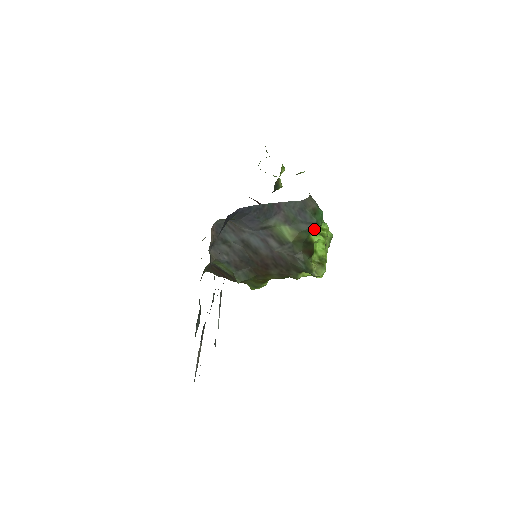
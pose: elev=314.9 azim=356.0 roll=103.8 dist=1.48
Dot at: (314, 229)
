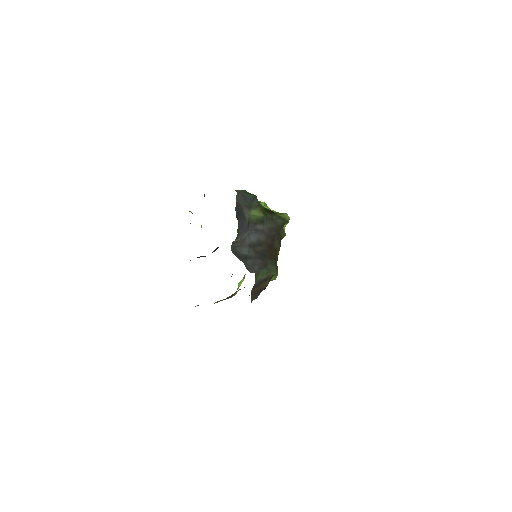
Dot at: occluded
